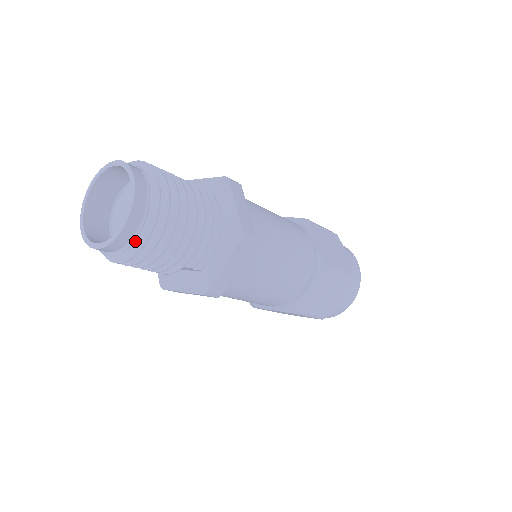
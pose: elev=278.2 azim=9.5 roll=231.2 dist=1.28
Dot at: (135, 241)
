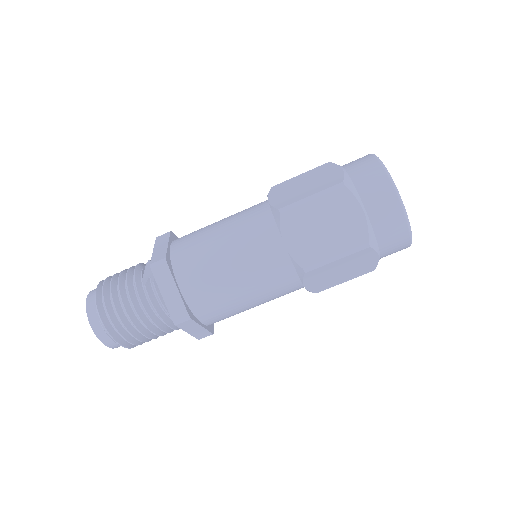
Dot at: occluded
